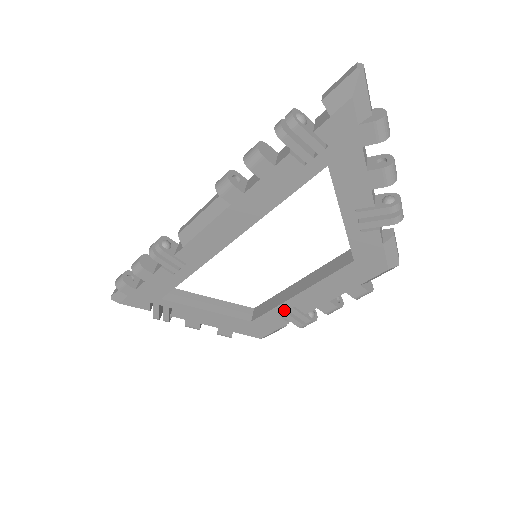
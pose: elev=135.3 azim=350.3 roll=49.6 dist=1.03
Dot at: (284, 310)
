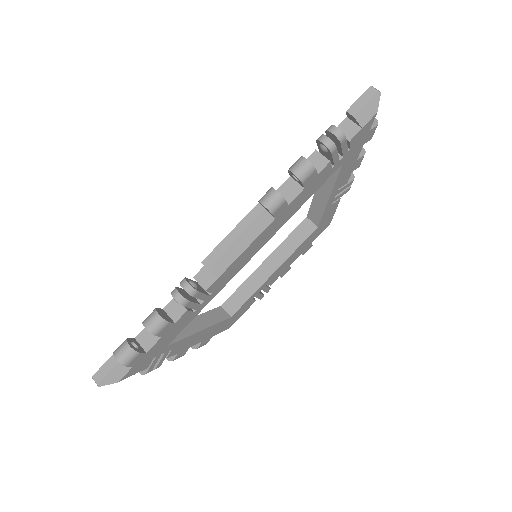
Dot at: (259, 291)
